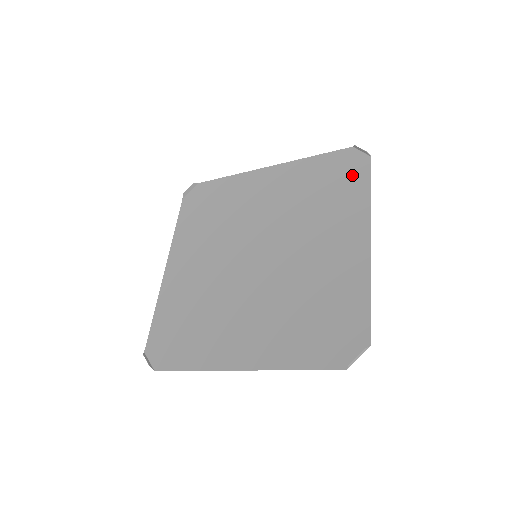
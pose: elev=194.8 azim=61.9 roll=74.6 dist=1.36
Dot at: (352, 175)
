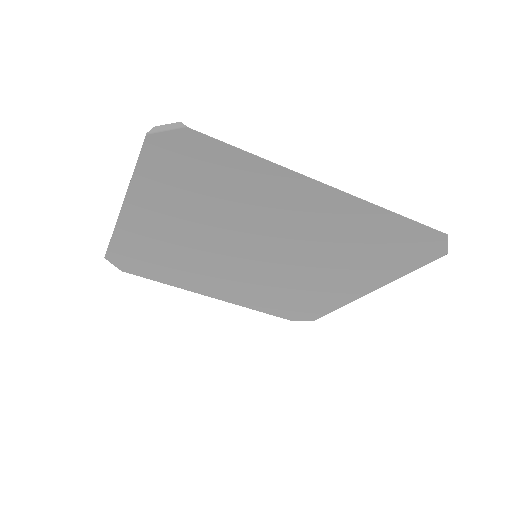
Dot at: (308, 311)
